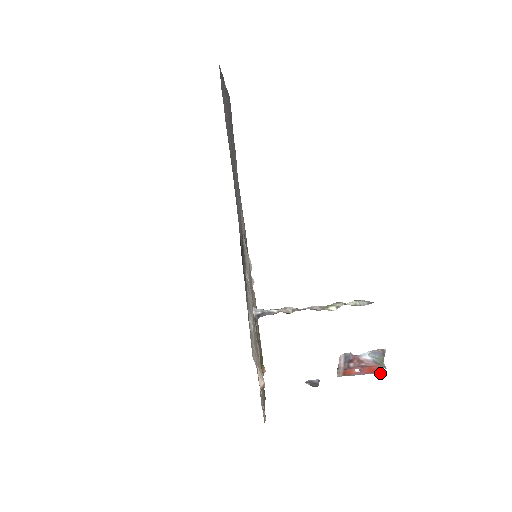
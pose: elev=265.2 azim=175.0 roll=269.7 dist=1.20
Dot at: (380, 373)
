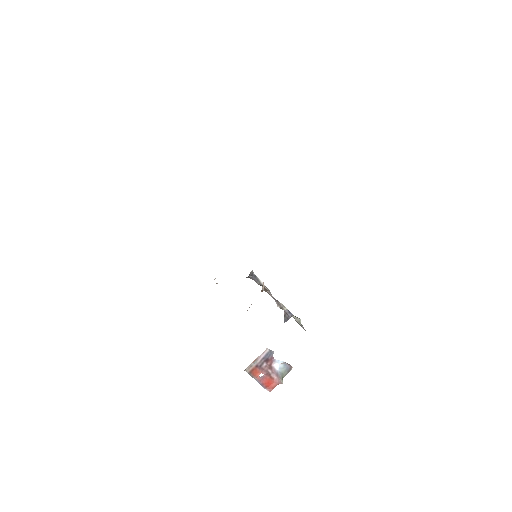
Dot at: occluded
